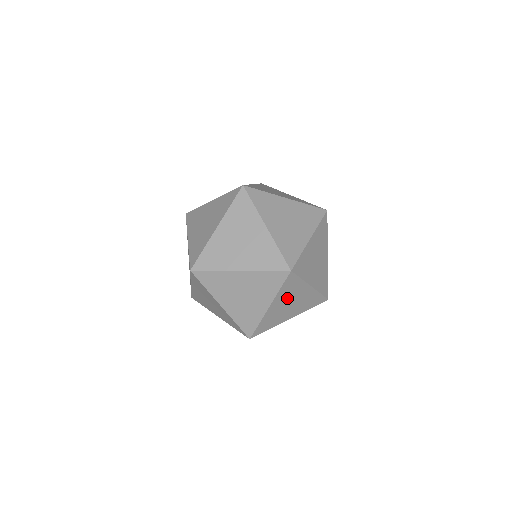
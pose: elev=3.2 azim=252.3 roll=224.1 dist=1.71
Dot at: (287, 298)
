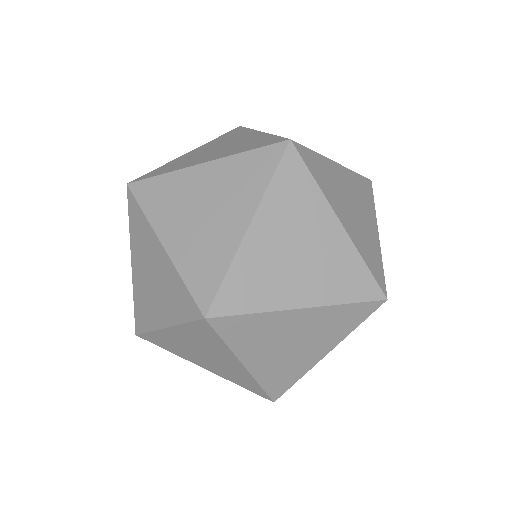
Dot at: occluded
